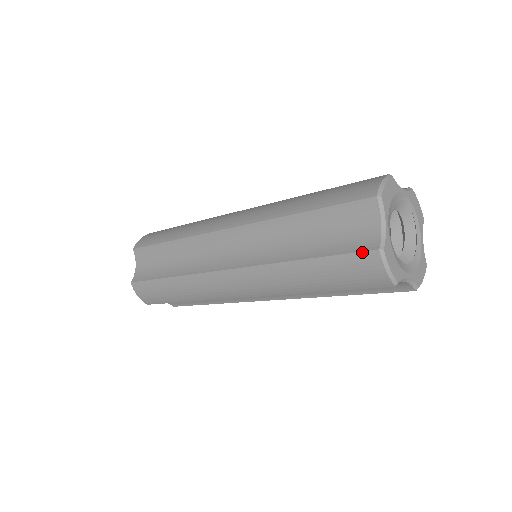
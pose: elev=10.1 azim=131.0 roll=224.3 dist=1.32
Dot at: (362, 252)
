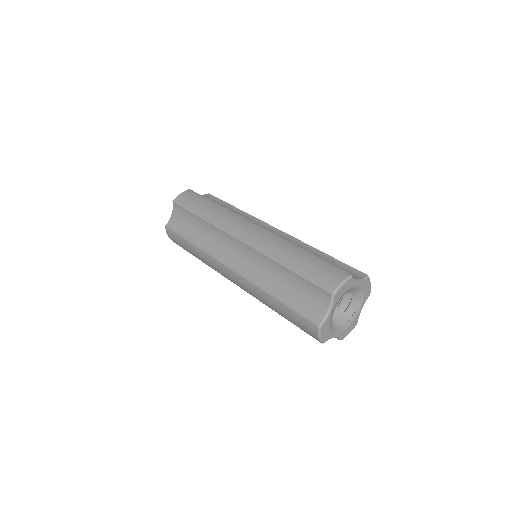
Dot at: (309, 321)
